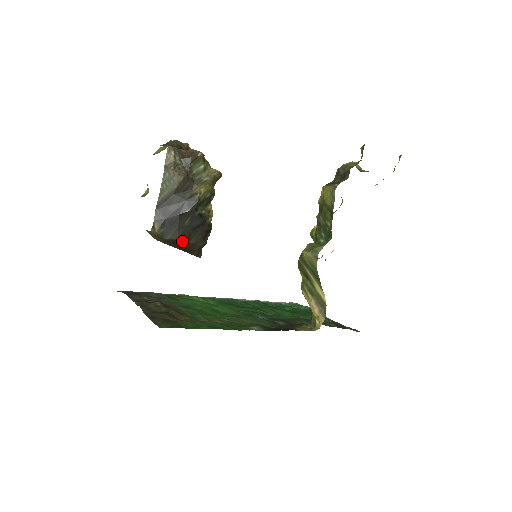
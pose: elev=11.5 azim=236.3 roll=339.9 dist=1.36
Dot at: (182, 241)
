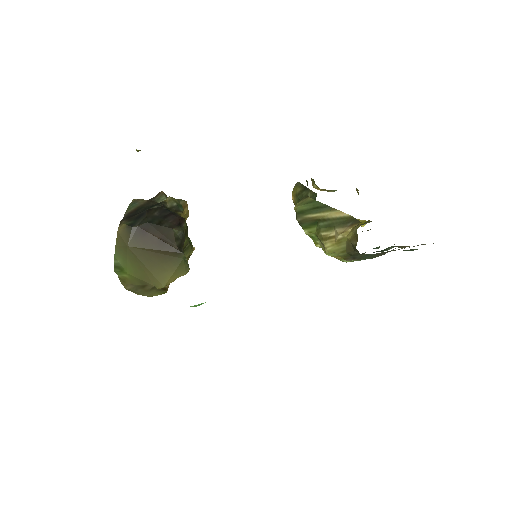
Dot at: (153, 225)
